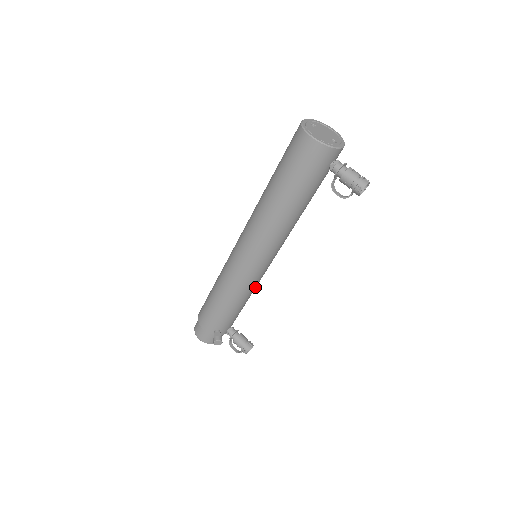
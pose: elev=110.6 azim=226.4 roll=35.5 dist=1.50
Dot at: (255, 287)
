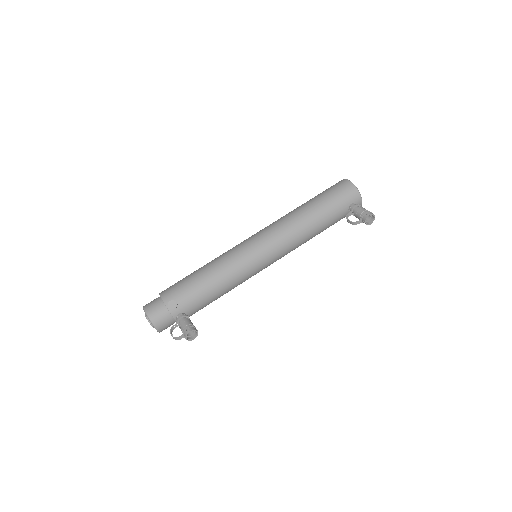
Dot at: (238, 280)
